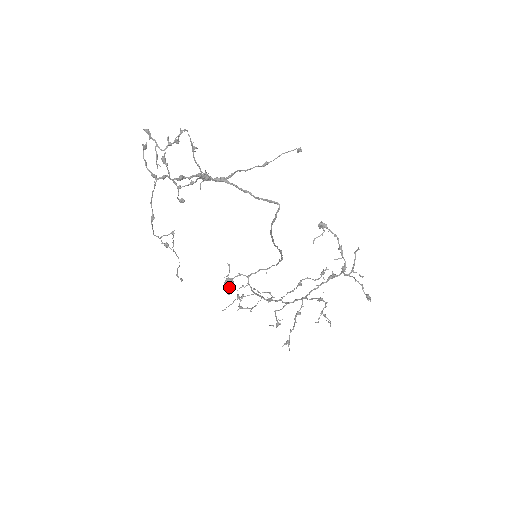
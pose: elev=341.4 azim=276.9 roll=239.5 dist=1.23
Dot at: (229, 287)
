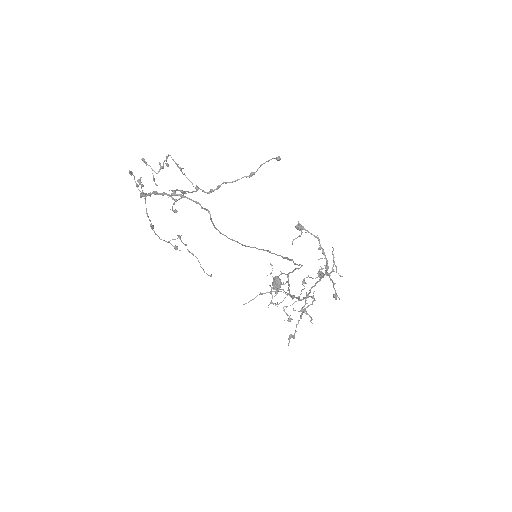
Dot at: (276, 284)
